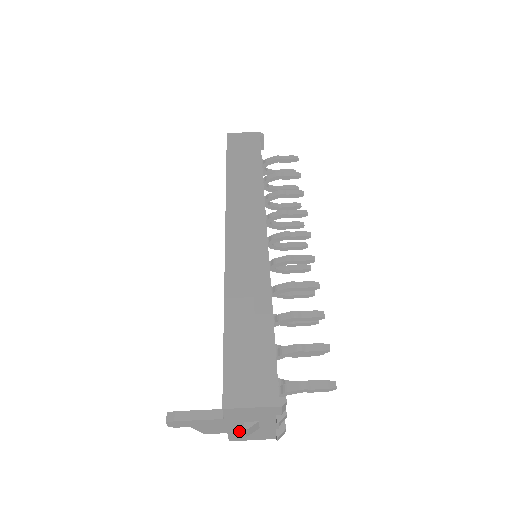
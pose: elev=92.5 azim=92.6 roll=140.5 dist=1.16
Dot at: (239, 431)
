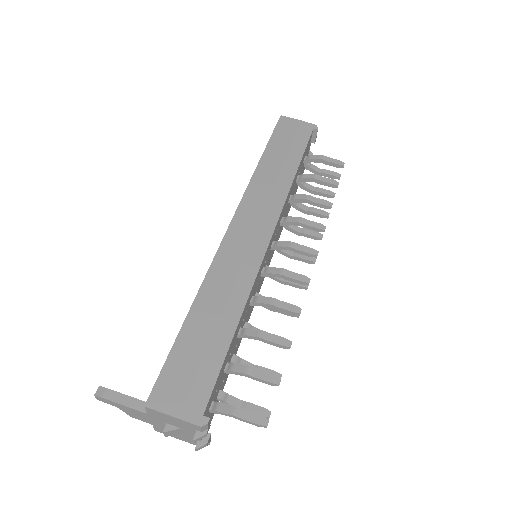
Dot at: (163, 427)
